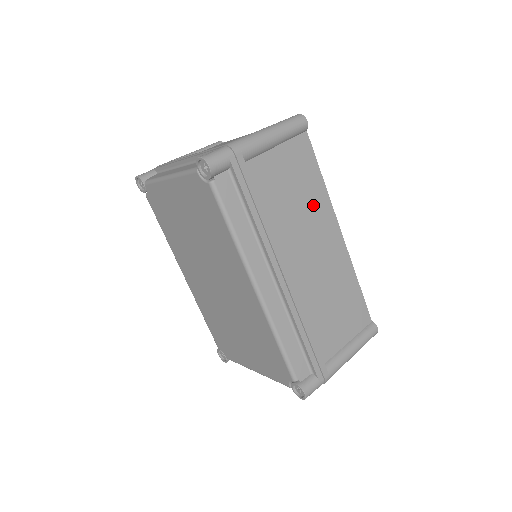
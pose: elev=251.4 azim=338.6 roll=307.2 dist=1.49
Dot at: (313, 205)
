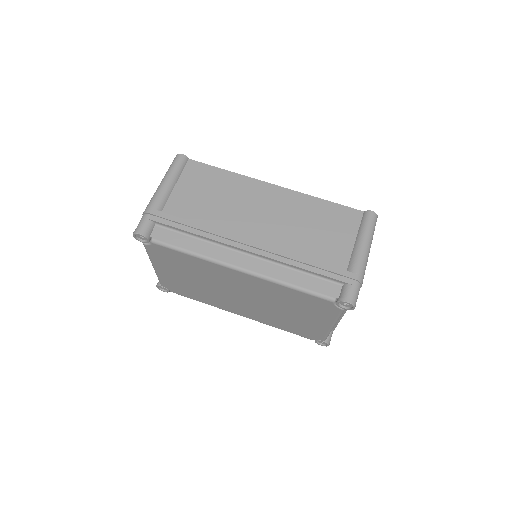
Dot at: (234, 190)
